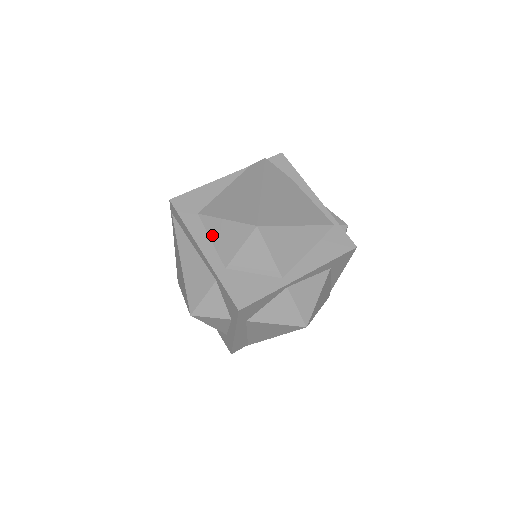
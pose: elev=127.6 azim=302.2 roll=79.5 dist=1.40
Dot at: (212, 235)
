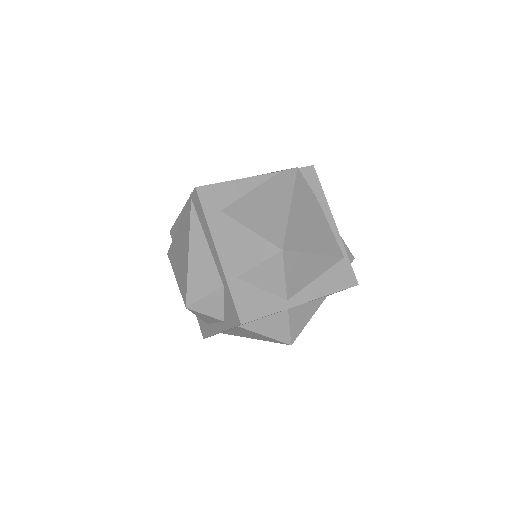
Dot at: (231, 239)
